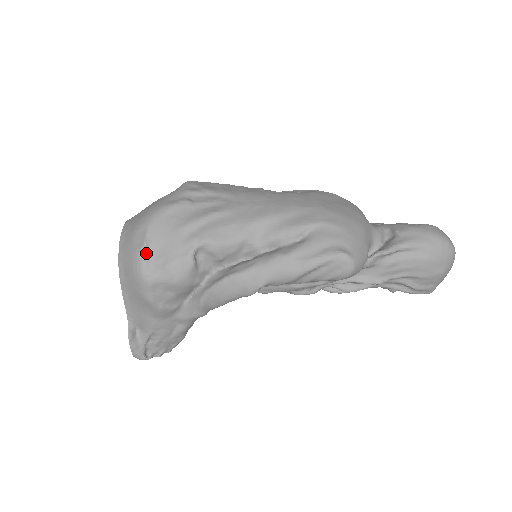
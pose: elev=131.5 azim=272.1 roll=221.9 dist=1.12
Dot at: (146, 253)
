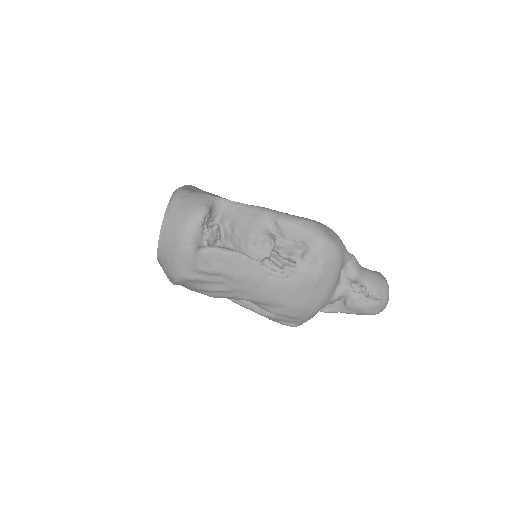
Dot at: occluded
